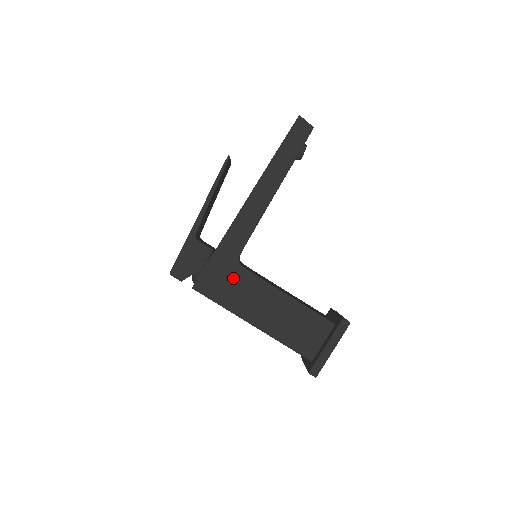
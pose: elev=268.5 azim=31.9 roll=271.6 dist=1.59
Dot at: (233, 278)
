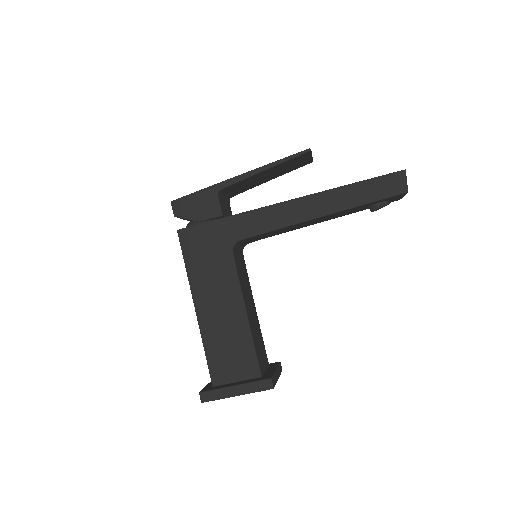
Dot at: (216, 254)
